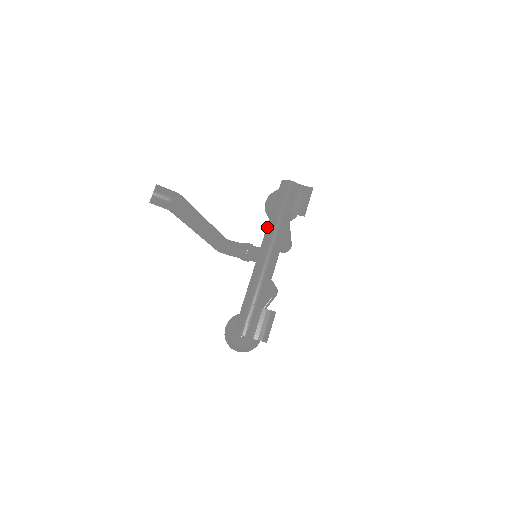
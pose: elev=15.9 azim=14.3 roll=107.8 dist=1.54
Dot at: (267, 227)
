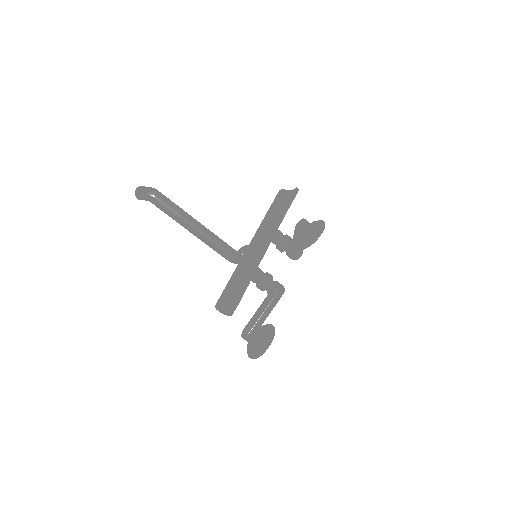
Dot at: occluded
